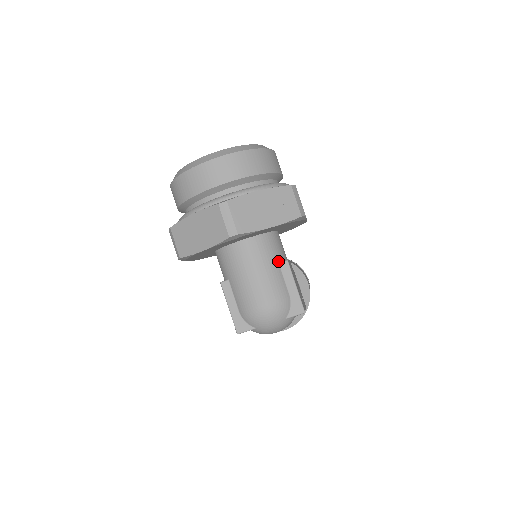
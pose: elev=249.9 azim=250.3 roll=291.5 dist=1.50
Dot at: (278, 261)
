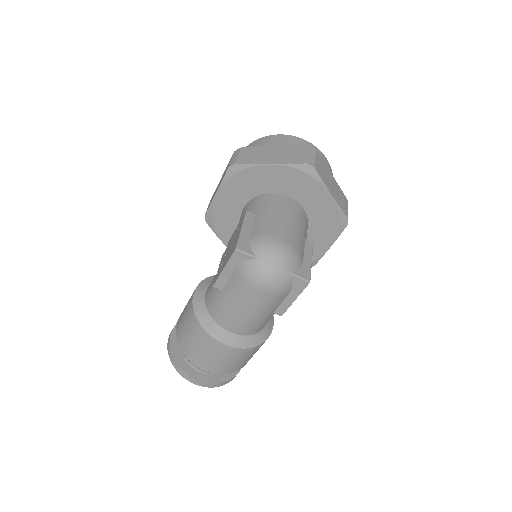
Dot at: (305, 237)
